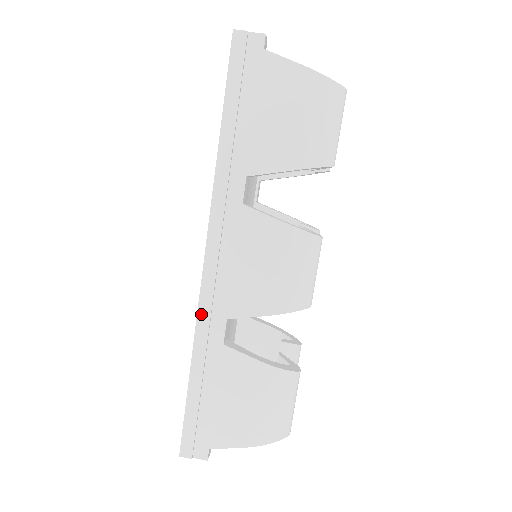
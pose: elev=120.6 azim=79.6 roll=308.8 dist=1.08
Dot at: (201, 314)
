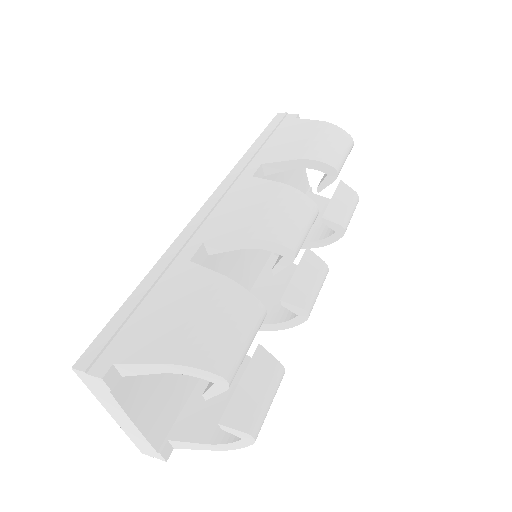
Dot at: (181, 237)
